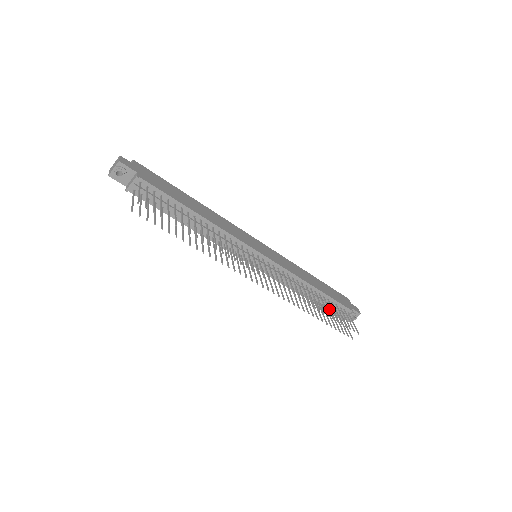
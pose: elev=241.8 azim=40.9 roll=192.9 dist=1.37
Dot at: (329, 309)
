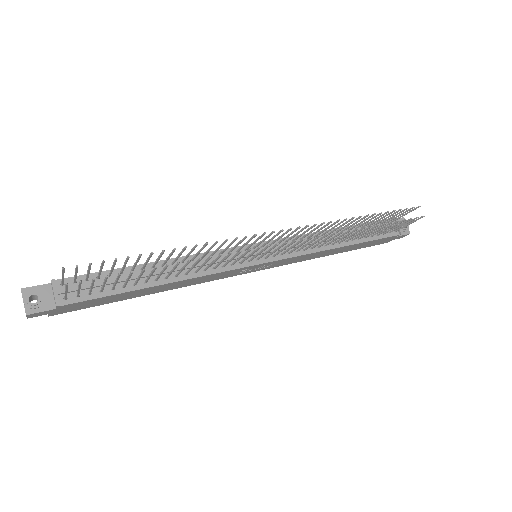
Dot at: (369, 219)
